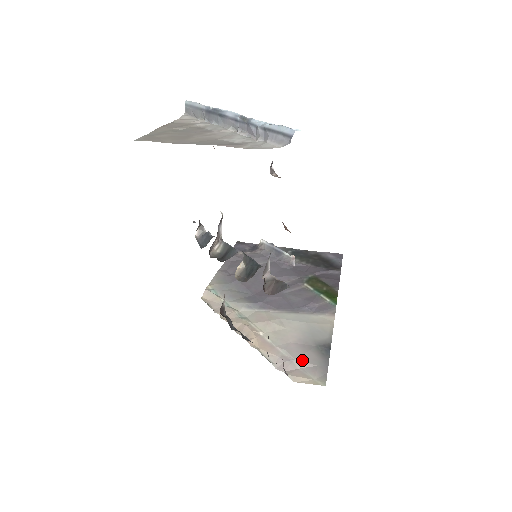
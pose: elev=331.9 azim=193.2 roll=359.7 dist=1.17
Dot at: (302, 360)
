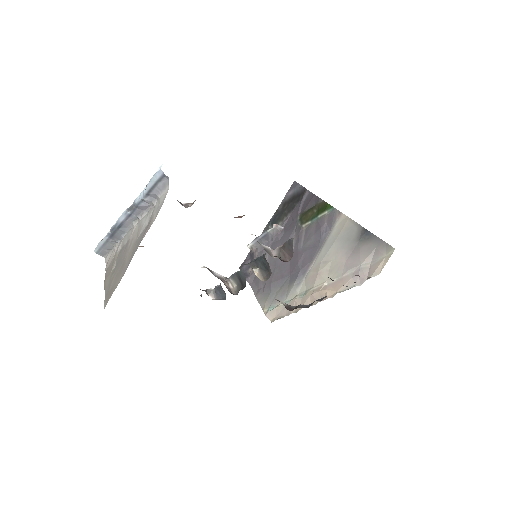
Dot at: (364, 259)
